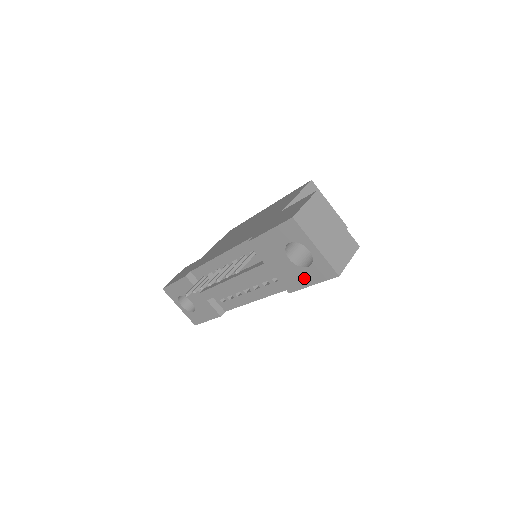
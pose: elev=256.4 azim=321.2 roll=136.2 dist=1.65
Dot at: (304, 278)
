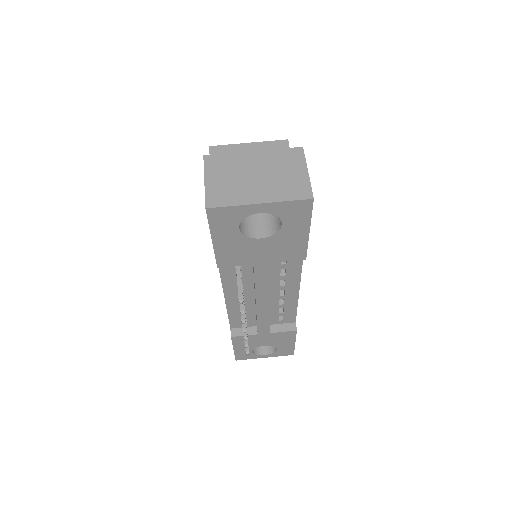
Dot at: (295, 236)
